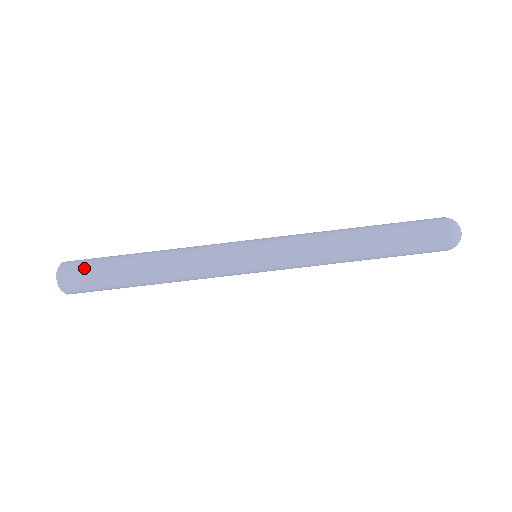
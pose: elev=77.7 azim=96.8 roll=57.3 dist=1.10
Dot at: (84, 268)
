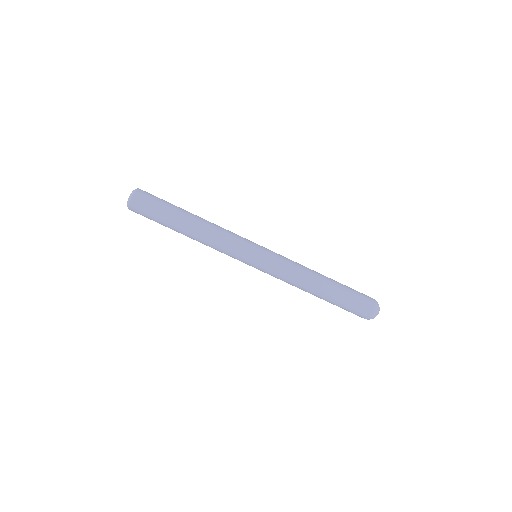
Dot at: (151, 200)
